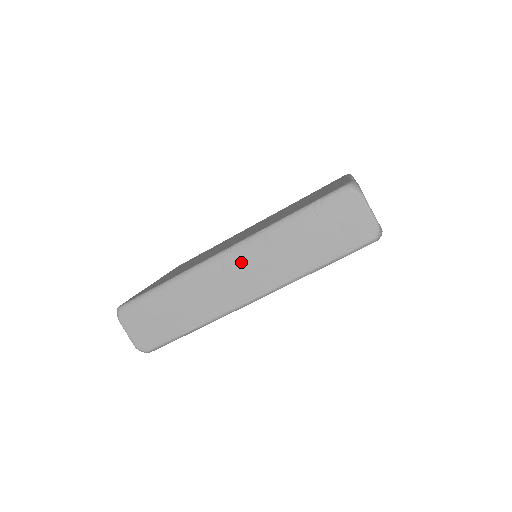
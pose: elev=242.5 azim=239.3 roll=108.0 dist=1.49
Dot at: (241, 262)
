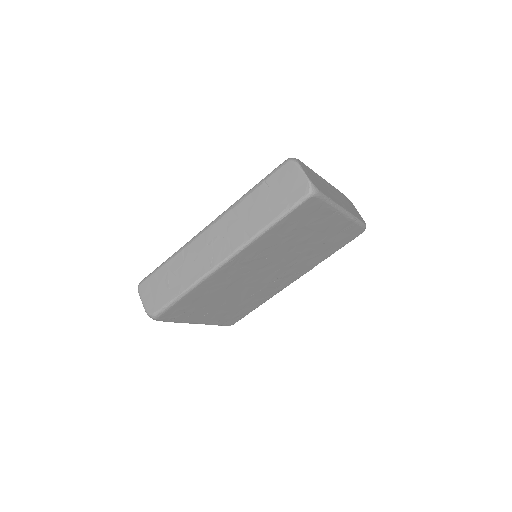
Dot at: (217, 231)
